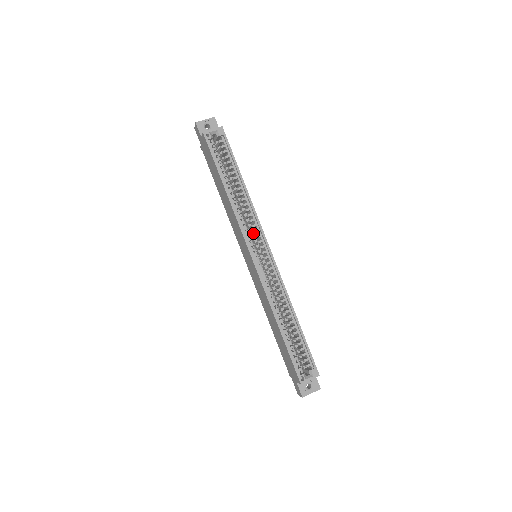
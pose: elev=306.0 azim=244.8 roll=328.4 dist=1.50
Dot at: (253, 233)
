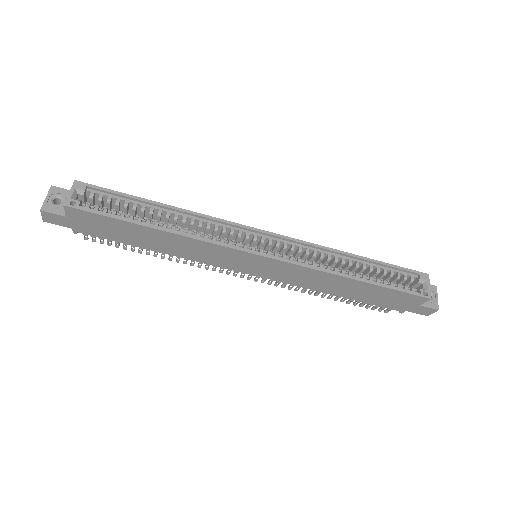
Dot at: occluded
